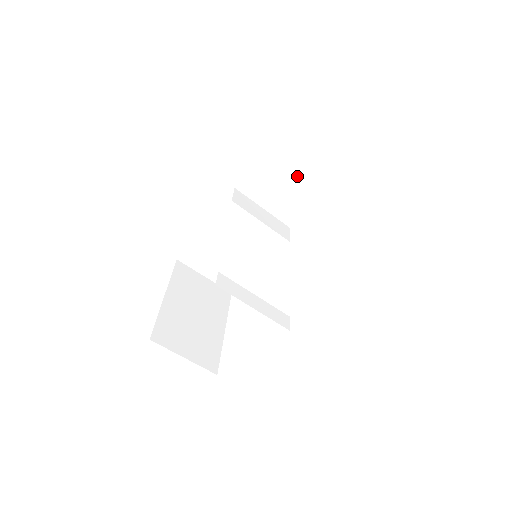
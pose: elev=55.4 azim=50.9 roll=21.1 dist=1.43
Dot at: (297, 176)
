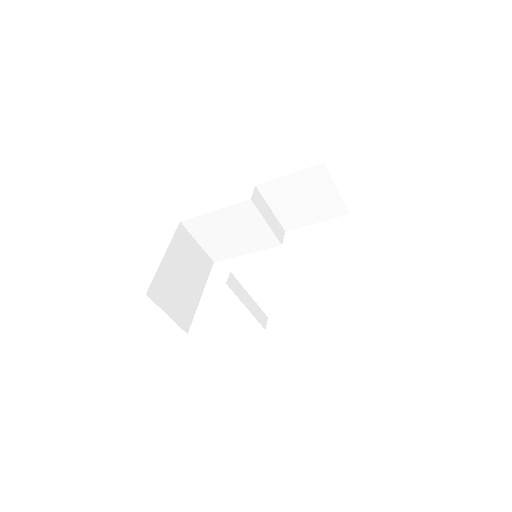
Dot at: (311, 198)
